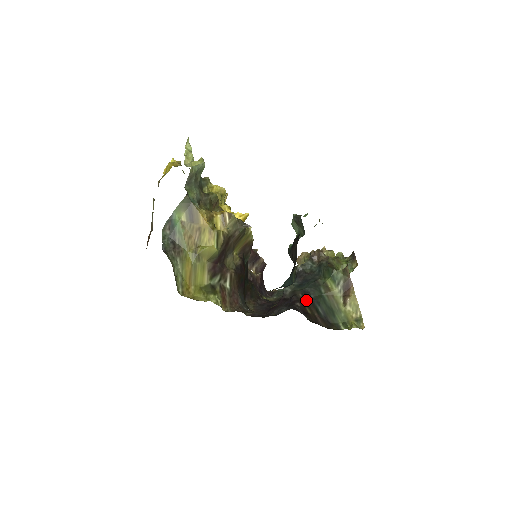
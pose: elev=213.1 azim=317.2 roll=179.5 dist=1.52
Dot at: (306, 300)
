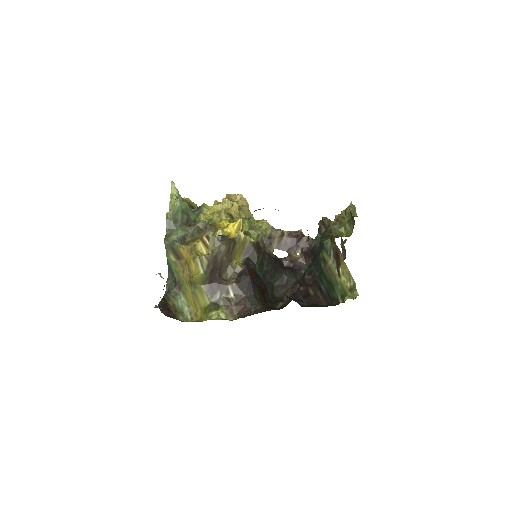
Dot at: (311, 280)
